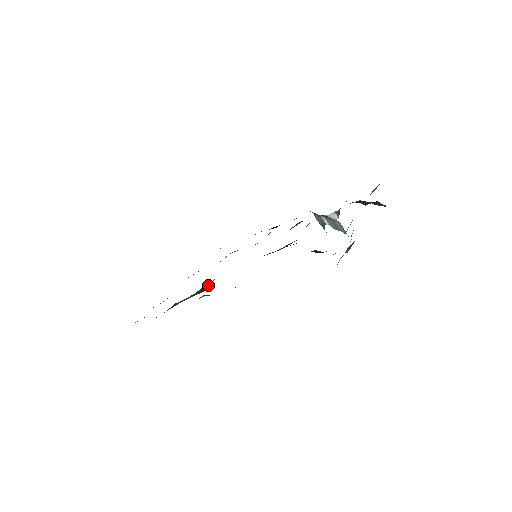
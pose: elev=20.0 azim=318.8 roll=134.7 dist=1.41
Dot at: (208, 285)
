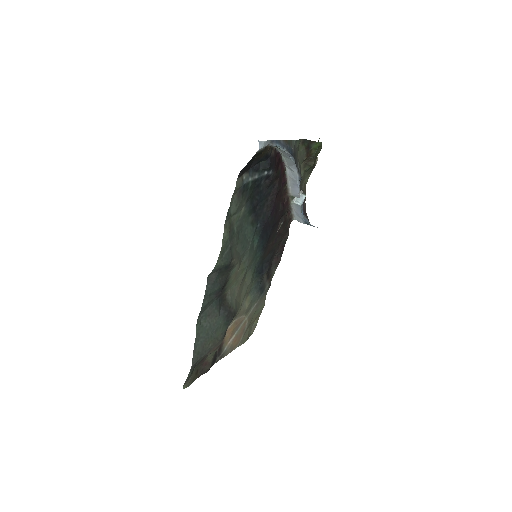
Dot at: (229, 304)
